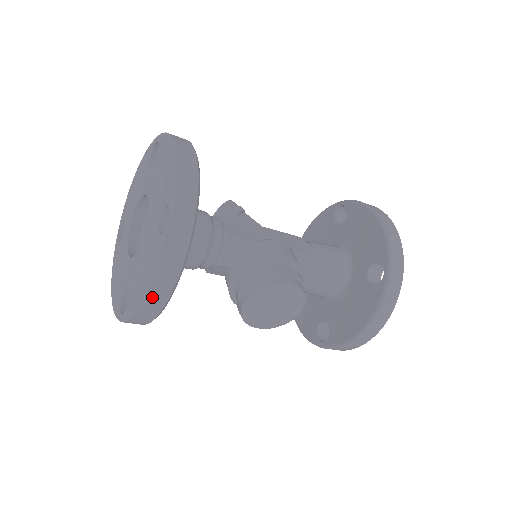
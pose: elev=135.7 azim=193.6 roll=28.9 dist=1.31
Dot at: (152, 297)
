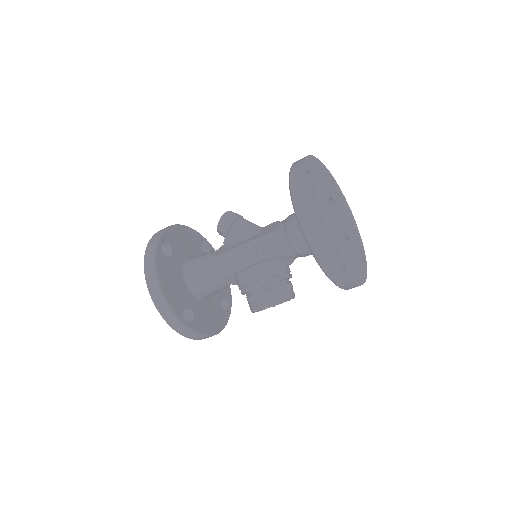
Dot at: occluded
